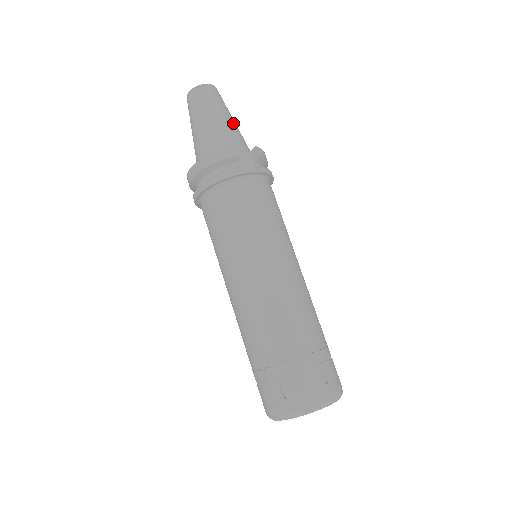
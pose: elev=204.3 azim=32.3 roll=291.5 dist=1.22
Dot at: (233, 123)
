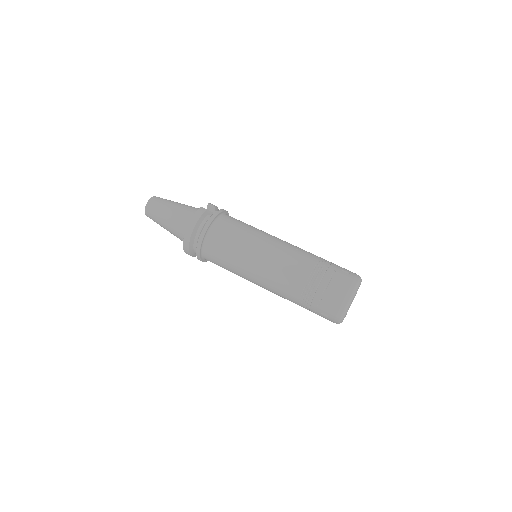
Dot at: (184, 204)
